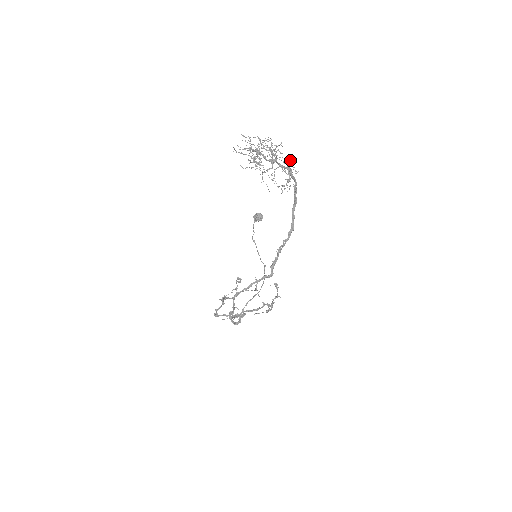
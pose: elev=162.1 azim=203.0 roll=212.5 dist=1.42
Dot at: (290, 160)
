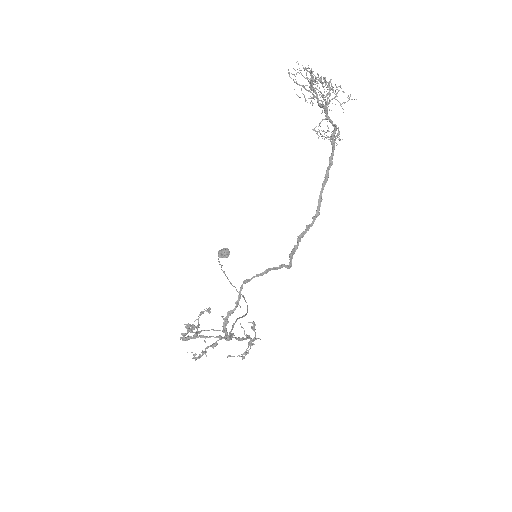
Dot at: occluded
